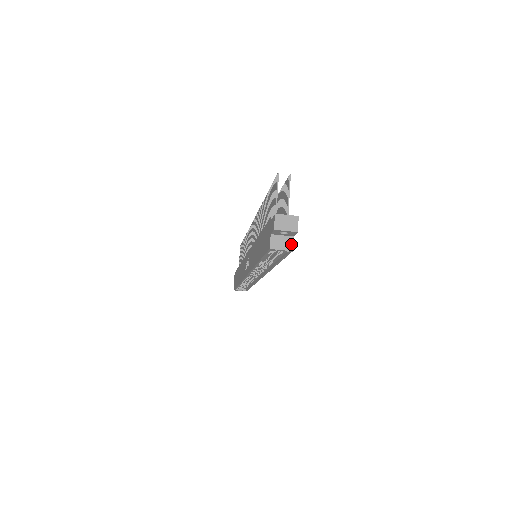
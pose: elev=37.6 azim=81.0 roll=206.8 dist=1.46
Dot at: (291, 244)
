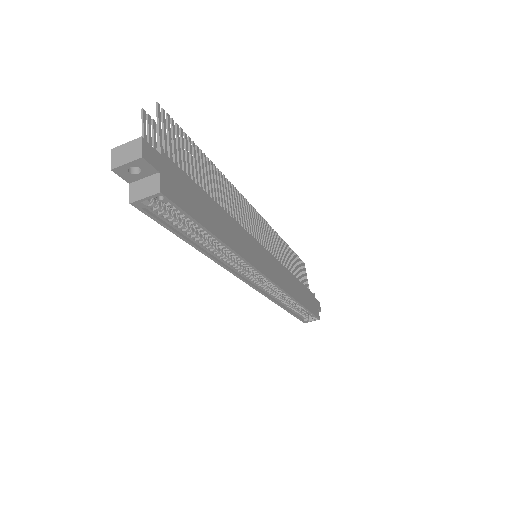
Dot at: (157, 184)
